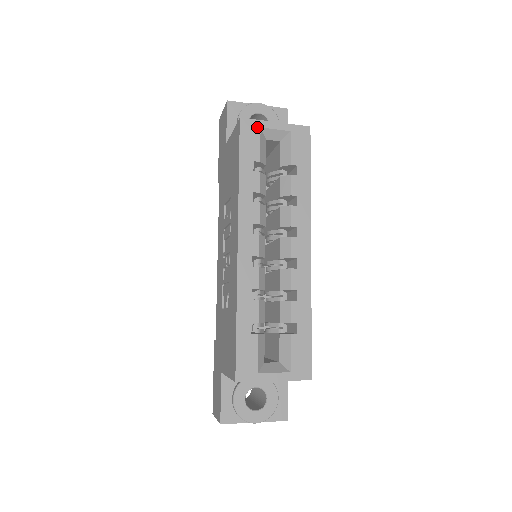
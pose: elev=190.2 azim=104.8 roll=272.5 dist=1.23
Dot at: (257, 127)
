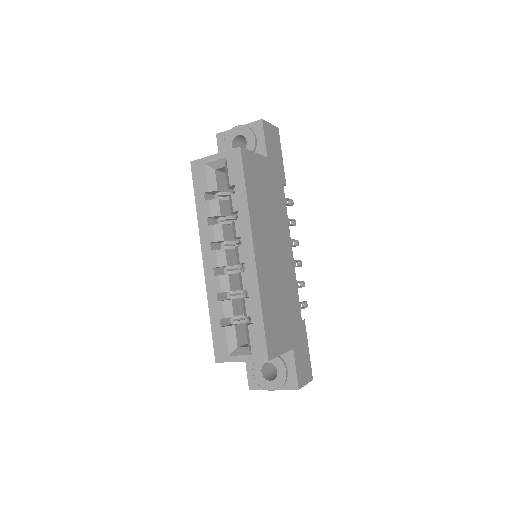
Dot at: (202, 164)
